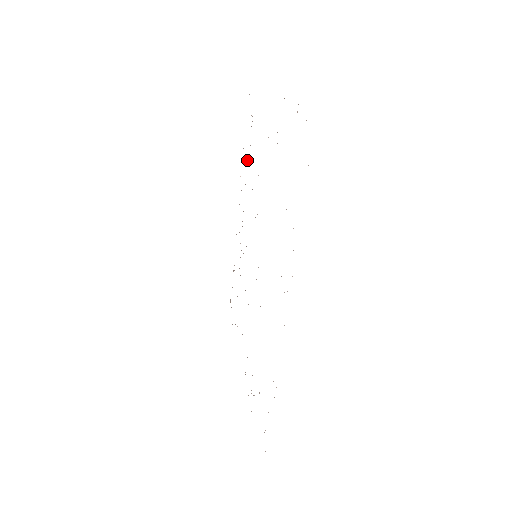
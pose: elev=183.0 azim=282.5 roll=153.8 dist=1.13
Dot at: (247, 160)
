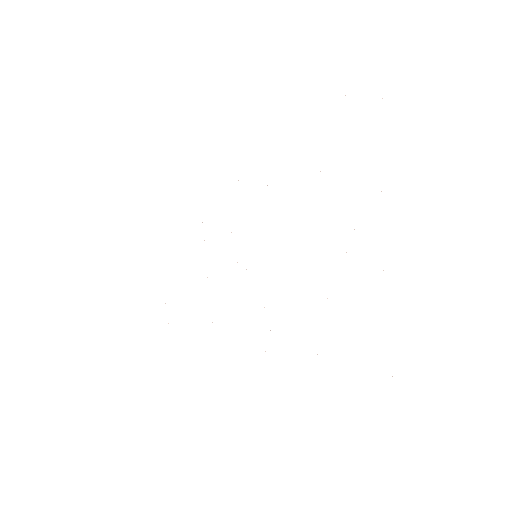
Dot at: occluded
